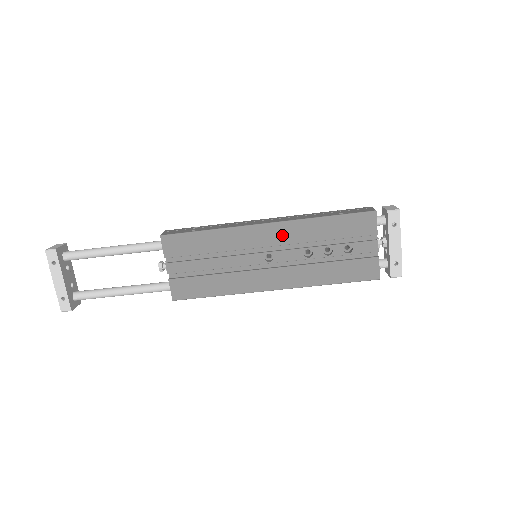
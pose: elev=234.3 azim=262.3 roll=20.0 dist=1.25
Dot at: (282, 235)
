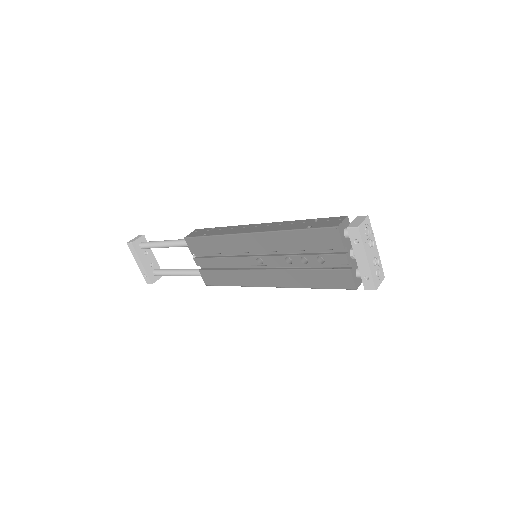
Dot at: (264, 243)
